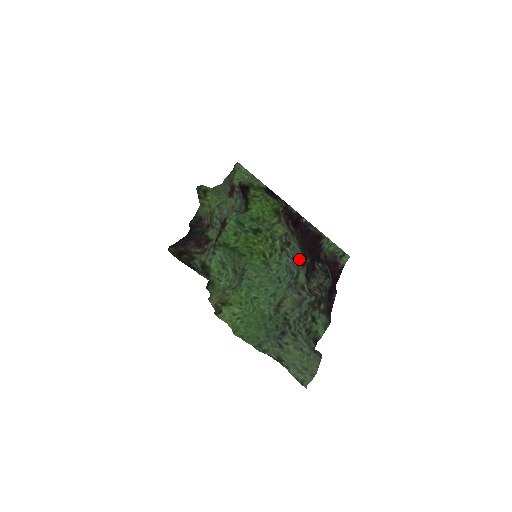
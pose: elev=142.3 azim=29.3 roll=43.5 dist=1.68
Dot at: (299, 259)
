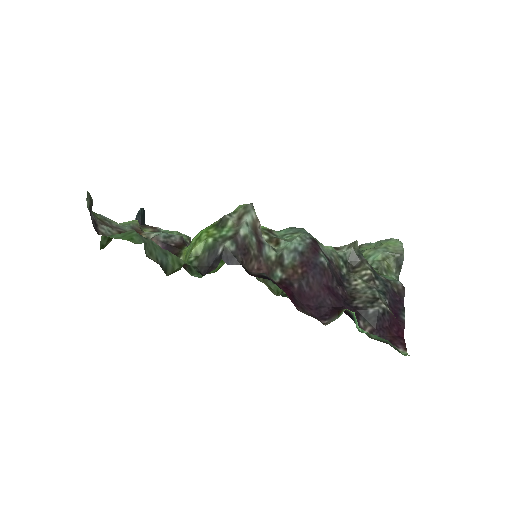
Dot at: (301, 234)
